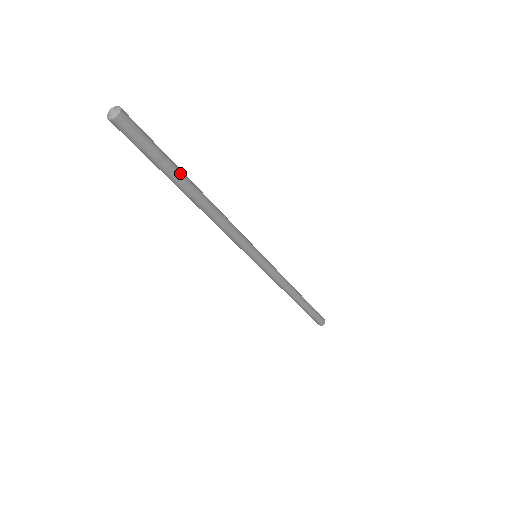
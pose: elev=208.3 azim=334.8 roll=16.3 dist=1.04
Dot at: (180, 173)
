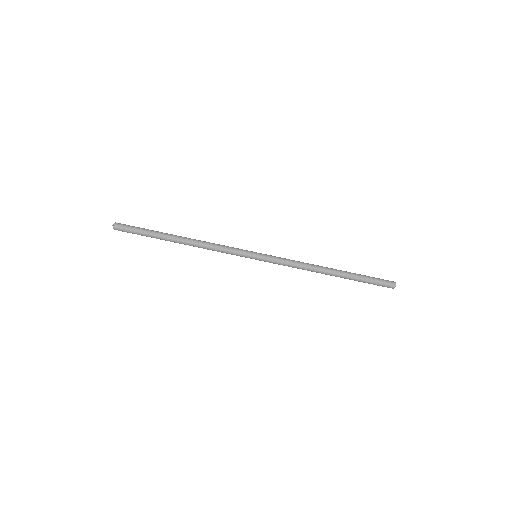
Dot at: (161, 232)
